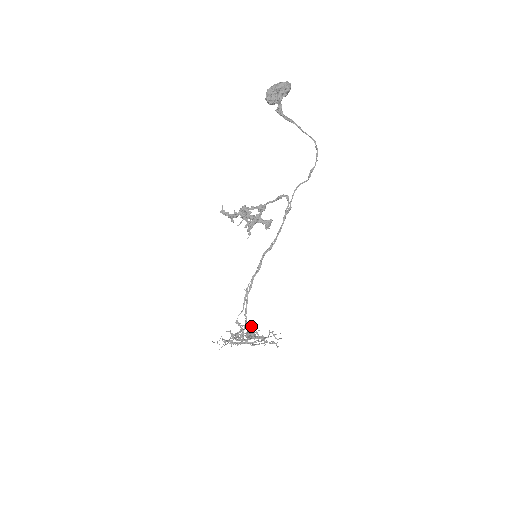
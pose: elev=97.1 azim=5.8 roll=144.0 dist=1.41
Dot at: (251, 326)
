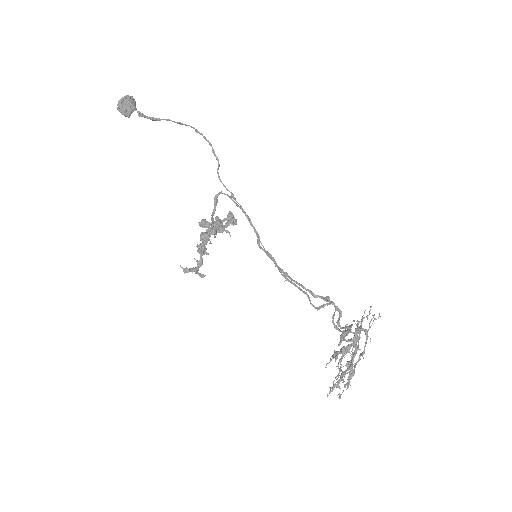
Dot at: (337, 353)
